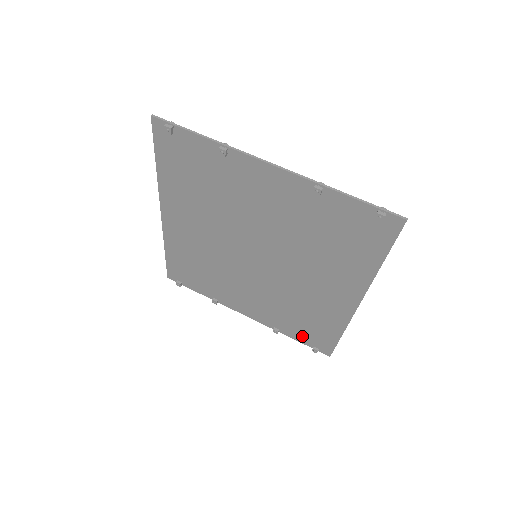
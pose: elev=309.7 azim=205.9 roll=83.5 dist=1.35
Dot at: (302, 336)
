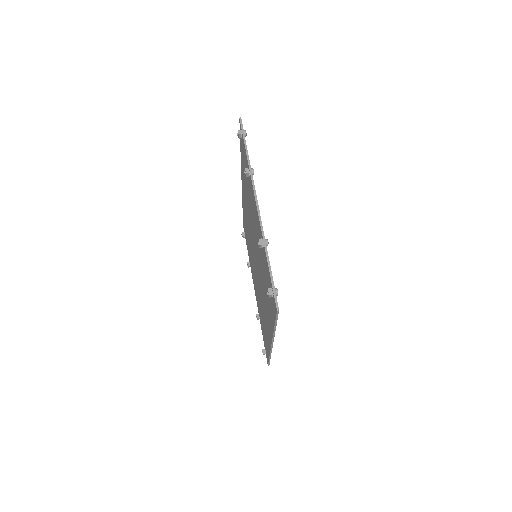
Dot at: (263, 335)
